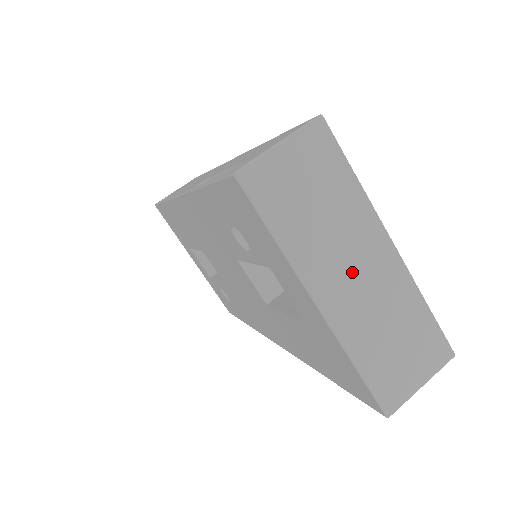
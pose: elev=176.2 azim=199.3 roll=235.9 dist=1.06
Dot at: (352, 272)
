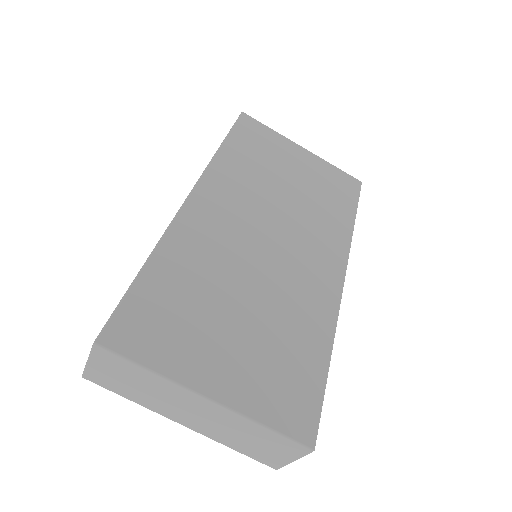
Dot at: (189, 412)
